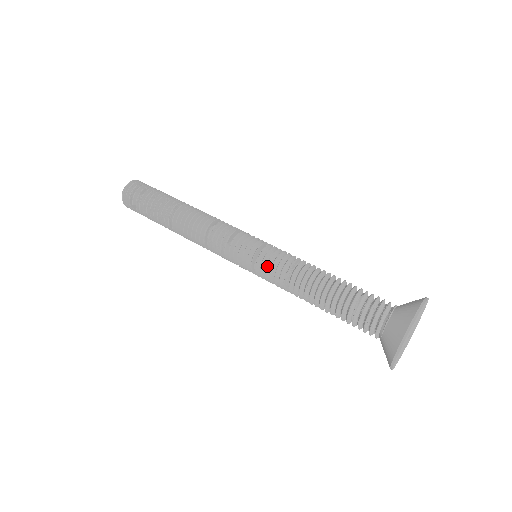
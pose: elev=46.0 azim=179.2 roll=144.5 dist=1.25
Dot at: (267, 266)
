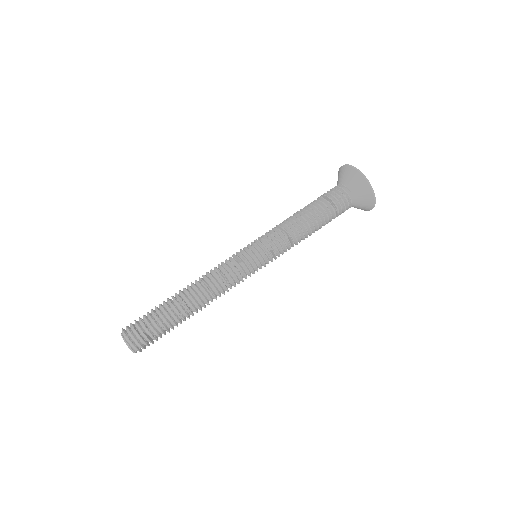
Dot at: (269, 239)
